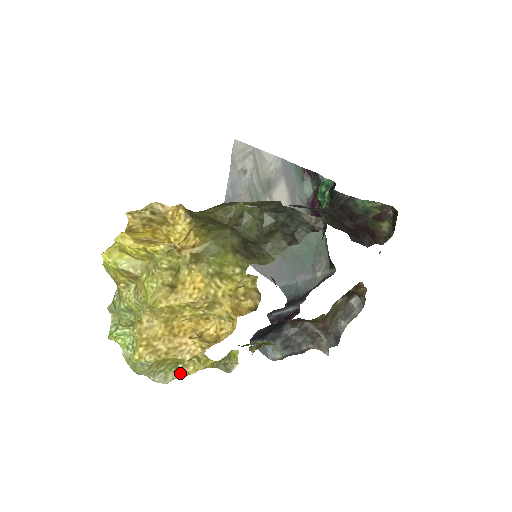
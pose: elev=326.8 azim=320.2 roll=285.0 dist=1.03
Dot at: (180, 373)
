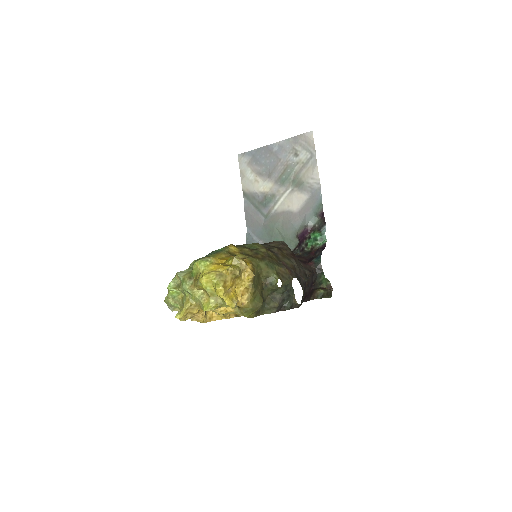
Dot at: occluded
